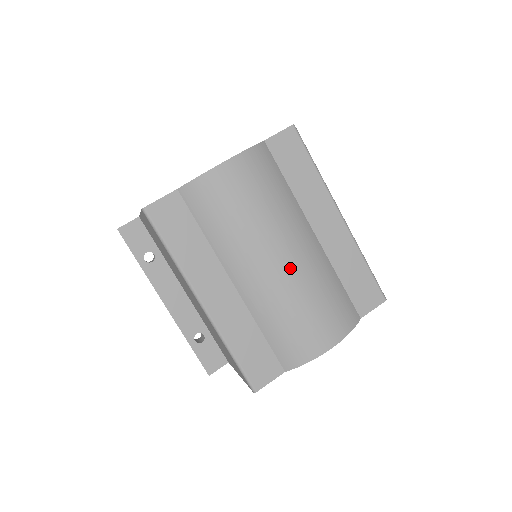
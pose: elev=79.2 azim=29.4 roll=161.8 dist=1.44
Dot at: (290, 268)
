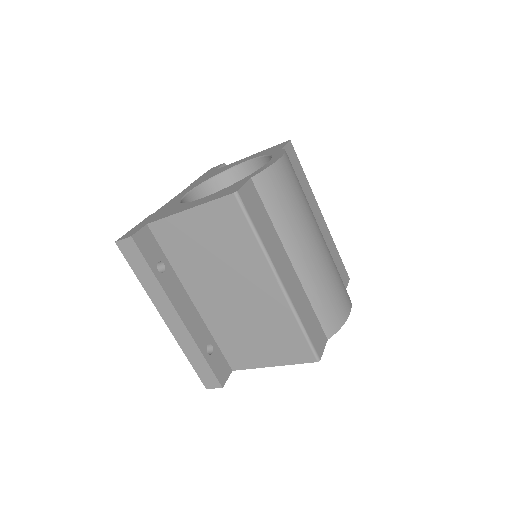
Dot at: (323, 248)
